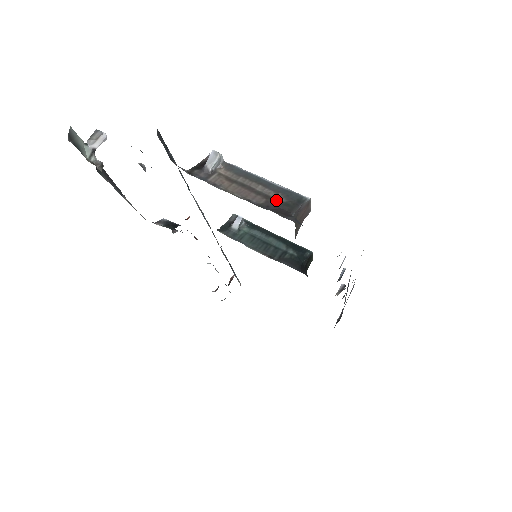
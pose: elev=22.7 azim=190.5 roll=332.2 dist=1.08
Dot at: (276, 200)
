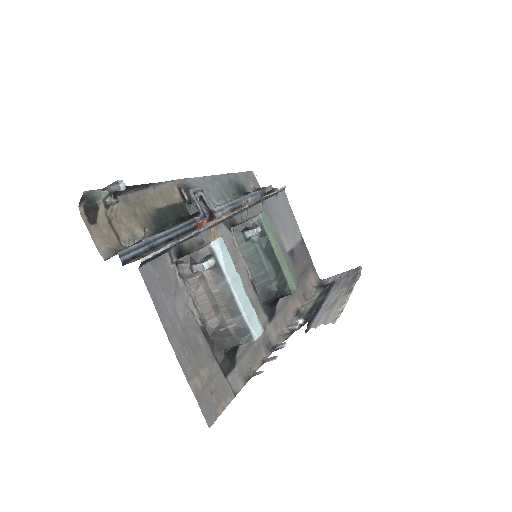
Dot at: (227, 329)
